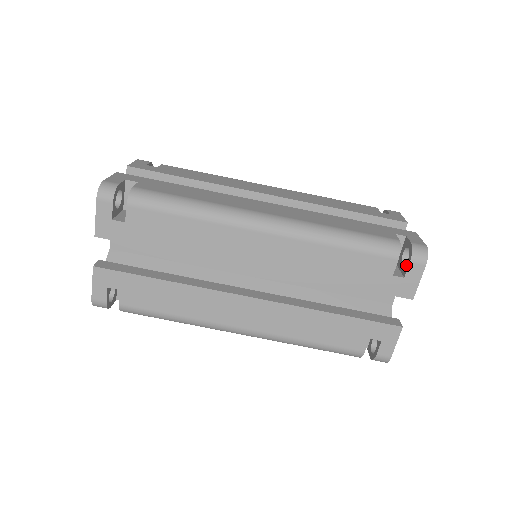
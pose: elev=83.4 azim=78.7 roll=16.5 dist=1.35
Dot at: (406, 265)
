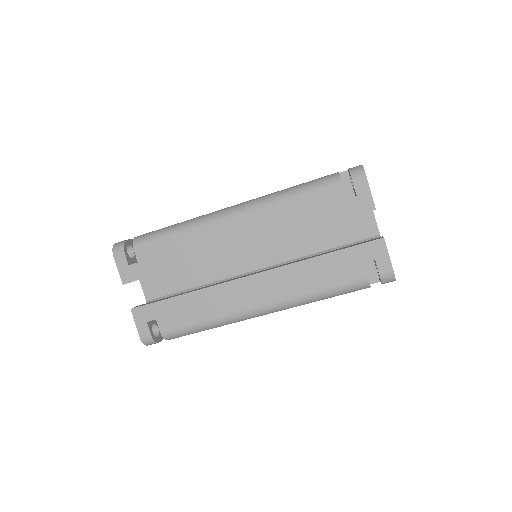
Dot at: occluded
